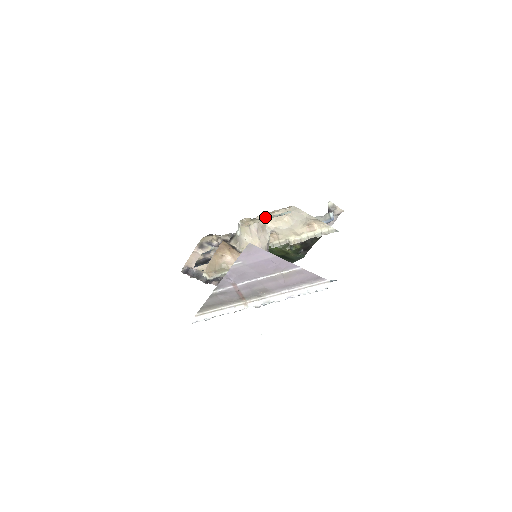
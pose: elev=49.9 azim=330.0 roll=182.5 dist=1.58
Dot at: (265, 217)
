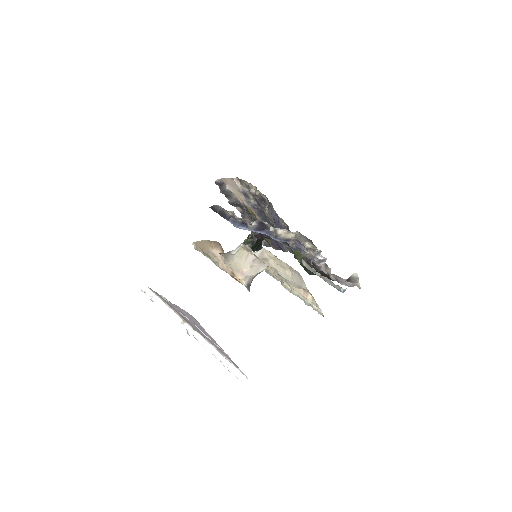
Dot at: (271, 254)
